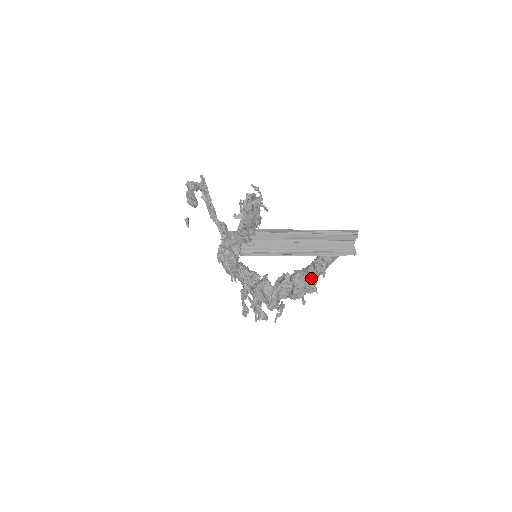
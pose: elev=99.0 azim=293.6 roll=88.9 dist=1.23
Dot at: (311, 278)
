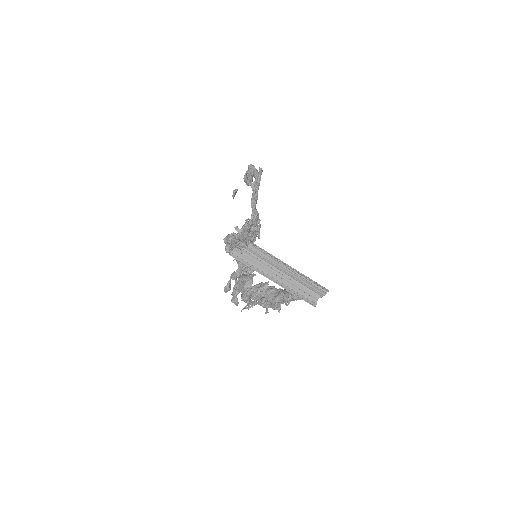
Dot at: (278, 300)
